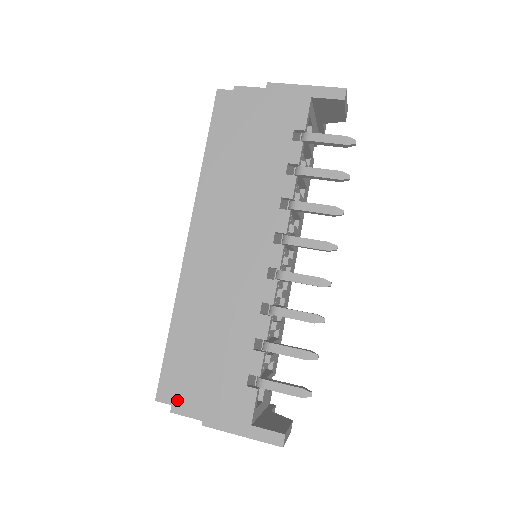
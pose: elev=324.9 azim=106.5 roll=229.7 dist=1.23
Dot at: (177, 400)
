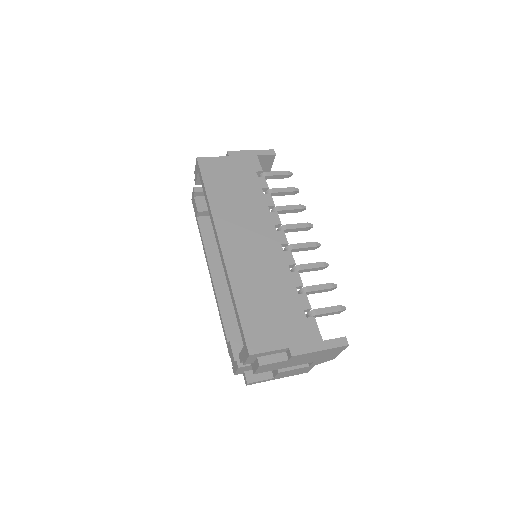
Dot at: (265, 347)
